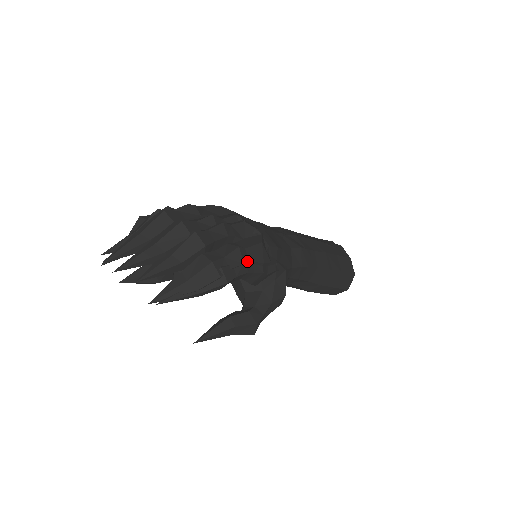
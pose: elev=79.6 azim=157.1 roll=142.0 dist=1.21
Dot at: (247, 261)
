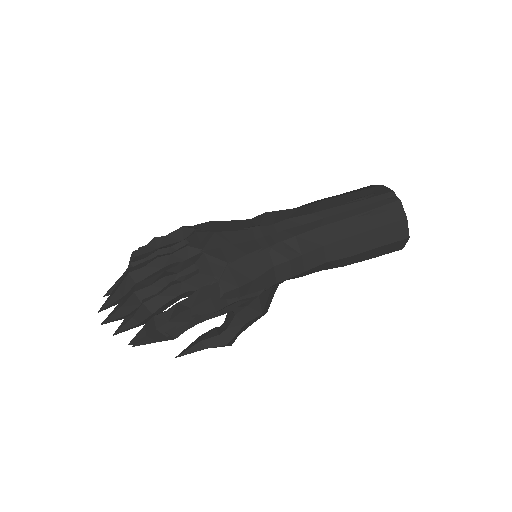
Dot at: (195, 317)
